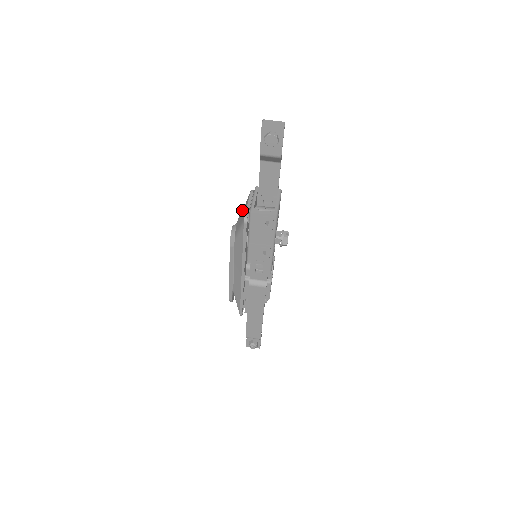
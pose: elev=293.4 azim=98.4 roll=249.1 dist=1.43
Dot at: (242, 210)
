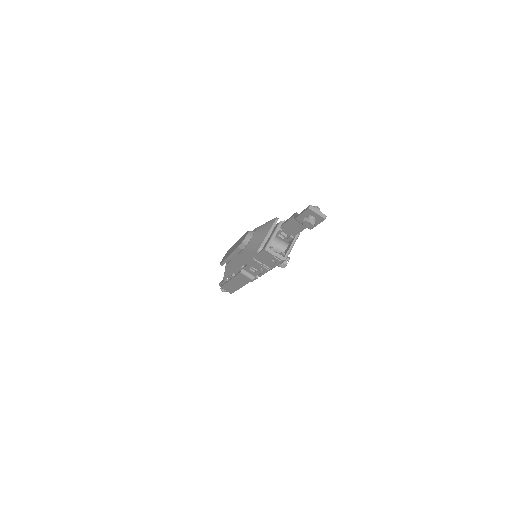
Dot at: (261, 229)
